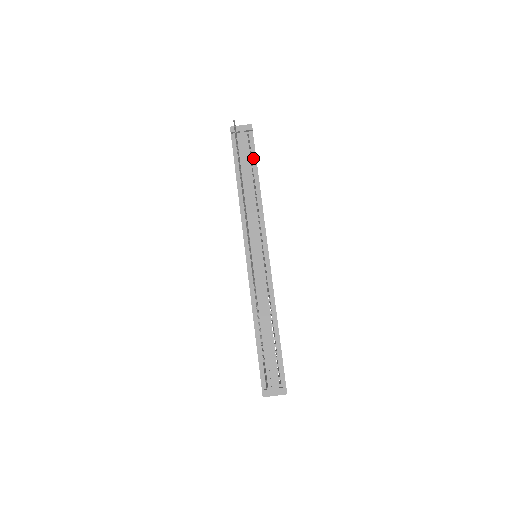
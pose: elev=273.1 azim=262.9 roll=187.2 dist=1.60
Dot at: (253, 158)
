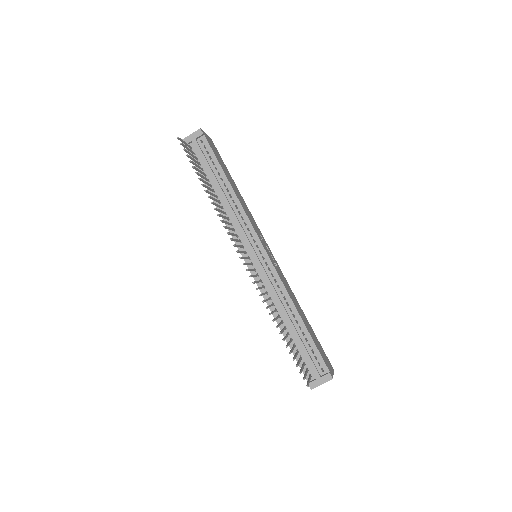
Dot at: (215, 162)
